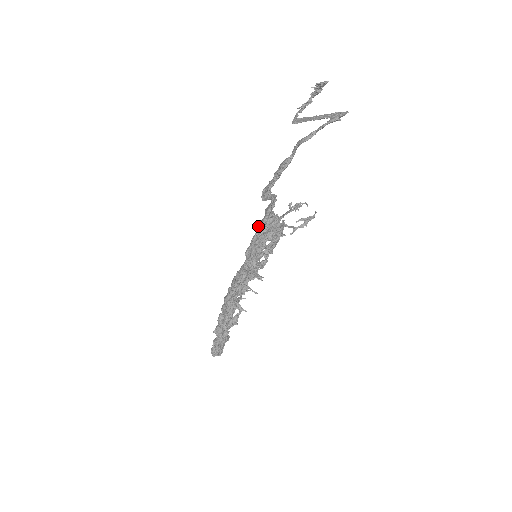
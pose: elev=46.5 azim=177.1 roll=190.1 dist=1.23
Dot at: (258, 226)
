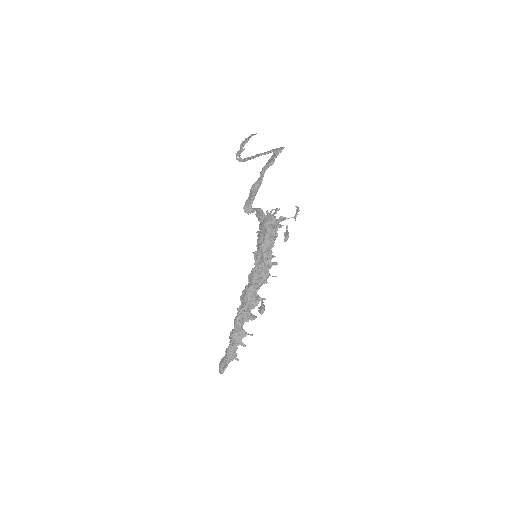
Dot at: (265, 226)
